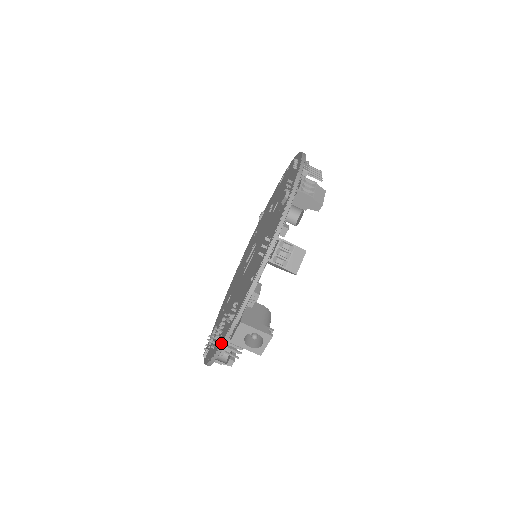
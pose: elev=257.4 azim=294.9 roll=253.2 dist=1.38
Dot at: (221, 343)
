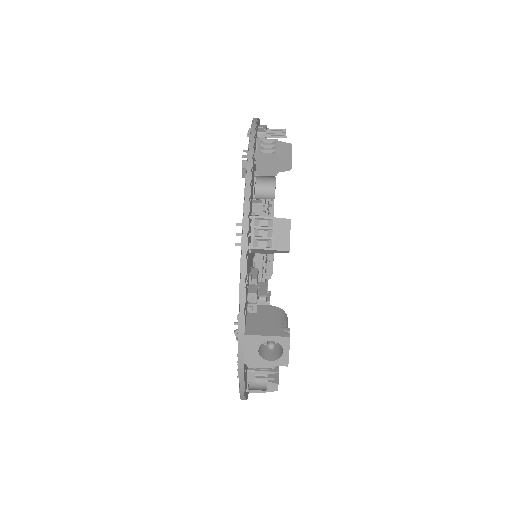
Dot at: (238, 369)
